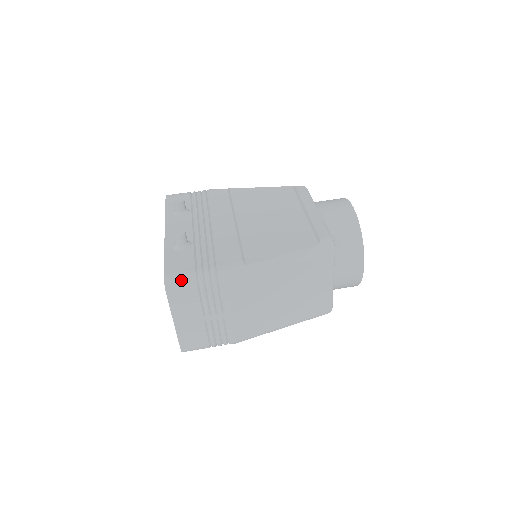
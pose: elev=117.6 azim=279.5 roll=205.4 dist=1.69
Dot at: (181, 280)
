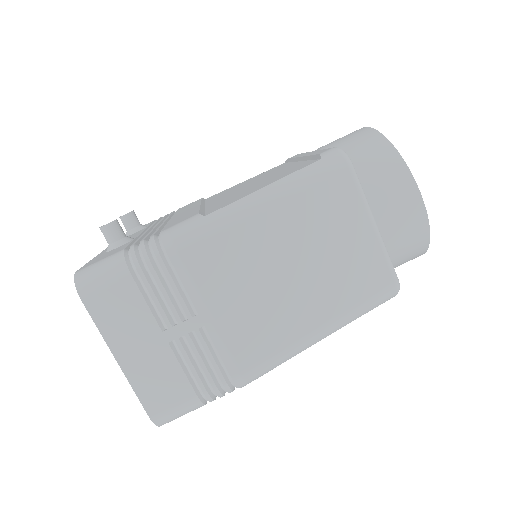
Dot at: (101, 268)
